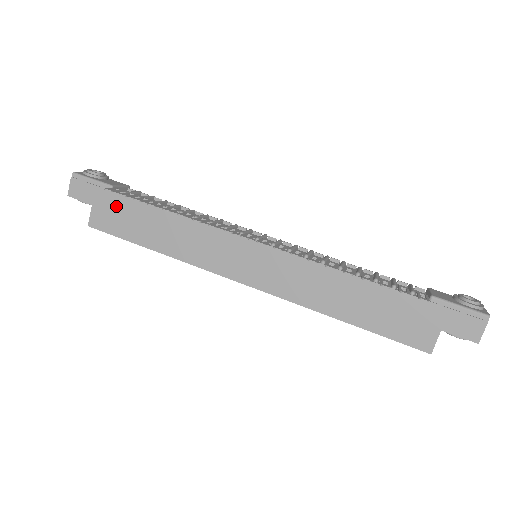
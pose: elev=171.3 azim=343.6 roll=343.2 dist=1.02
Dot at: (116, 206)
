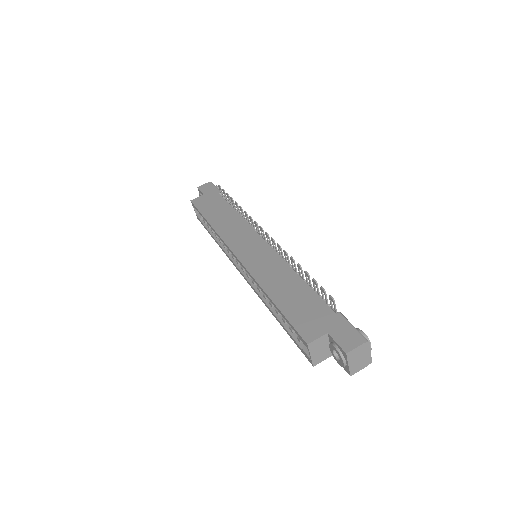
Dot at: (214, 199)
